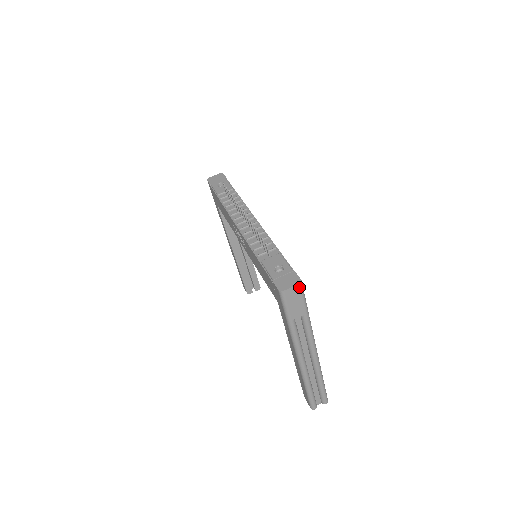
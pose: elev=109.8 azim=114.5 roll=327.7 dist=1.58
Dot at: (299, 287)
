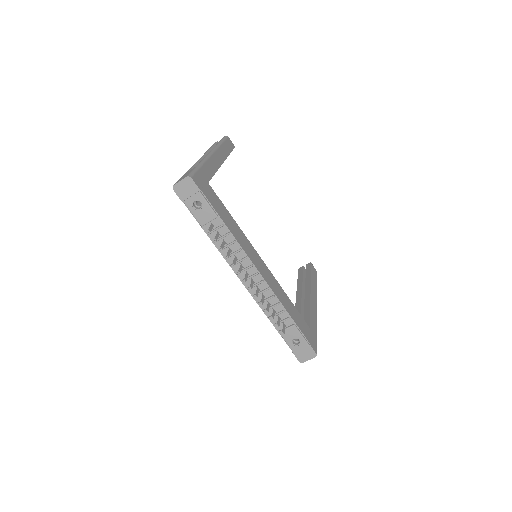
Dot at: (314, 355)
